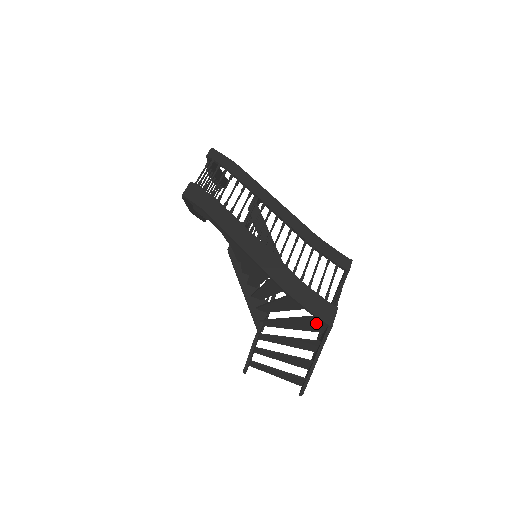
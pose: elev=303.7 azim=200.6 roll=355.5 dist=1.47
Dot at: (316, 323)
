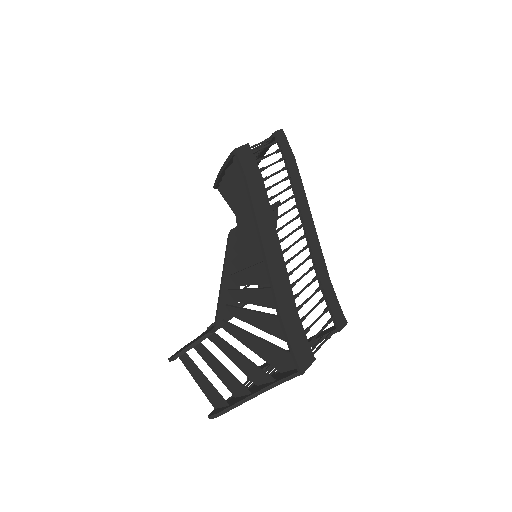
Dot at: (284, 360)
